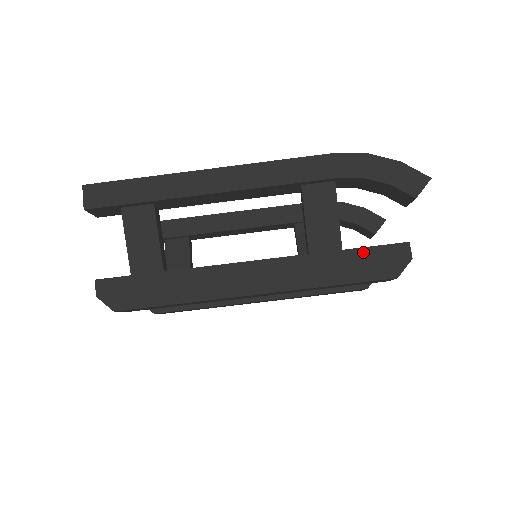
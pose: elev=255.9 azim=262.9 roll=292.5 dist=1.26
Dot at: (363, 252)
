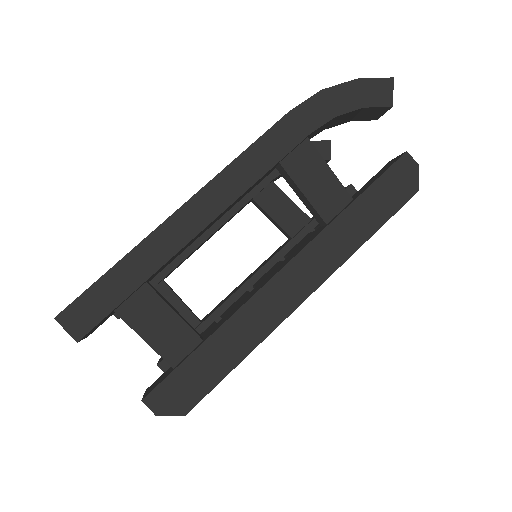
Dot at: (374, 188)
